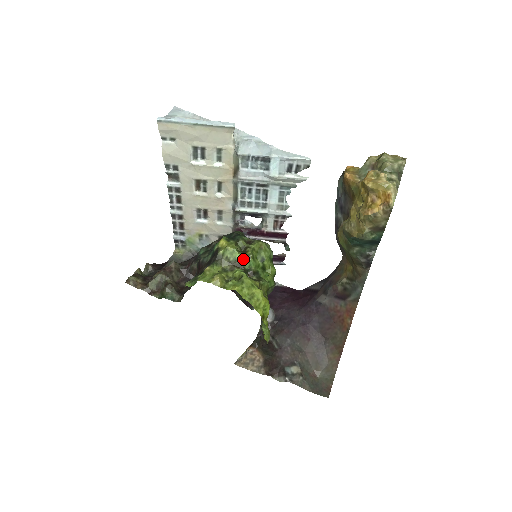
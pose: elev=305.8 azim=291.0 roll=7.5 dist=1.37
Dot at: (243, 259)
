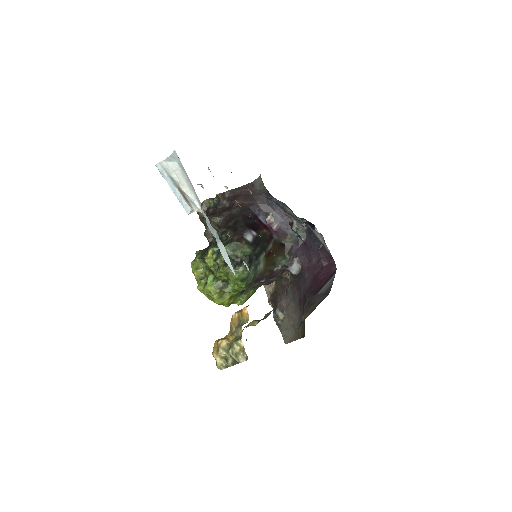
Dot at: (214, 273)
